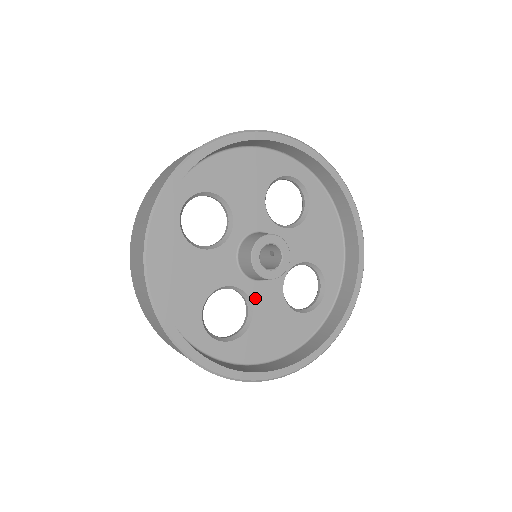
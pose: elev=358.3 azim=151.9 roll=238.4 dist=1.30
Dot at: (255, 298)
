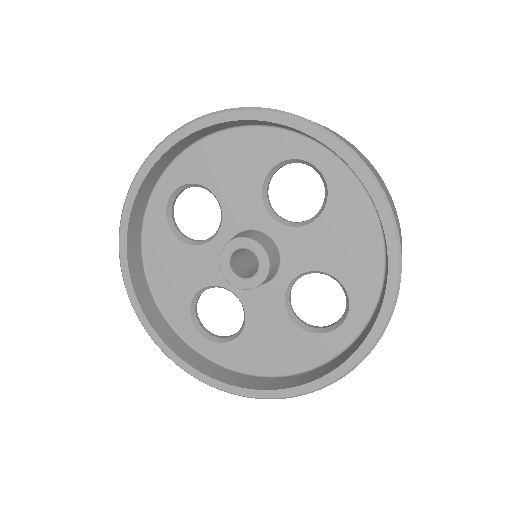
Dot at: (248, 304)
